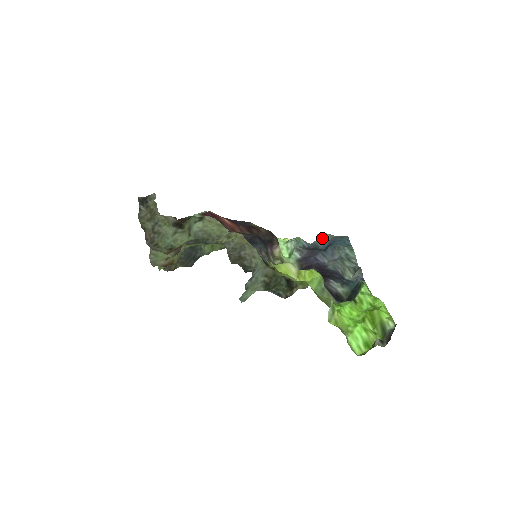
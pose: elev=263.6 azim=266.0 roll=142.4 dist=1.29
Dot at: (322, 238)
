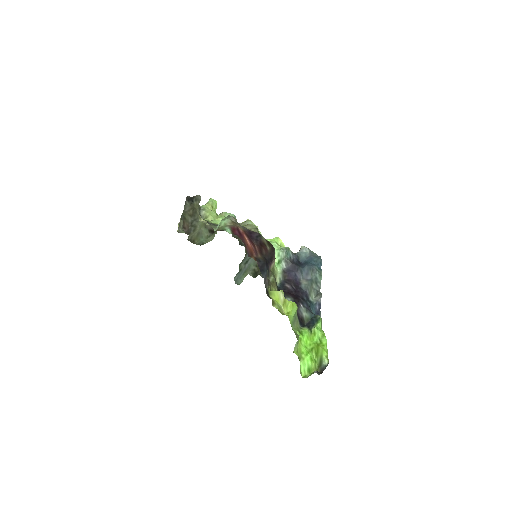
Dot at: (304, 251)
